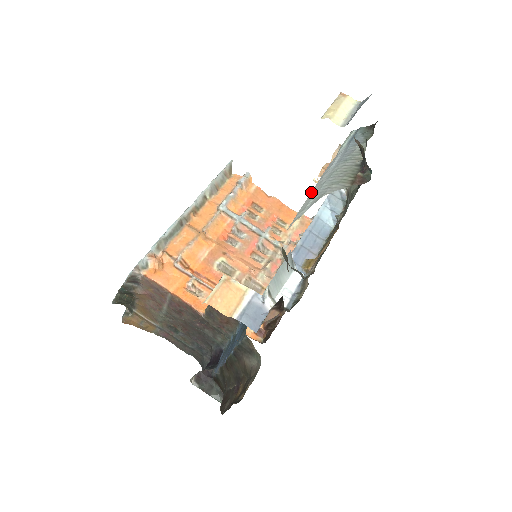
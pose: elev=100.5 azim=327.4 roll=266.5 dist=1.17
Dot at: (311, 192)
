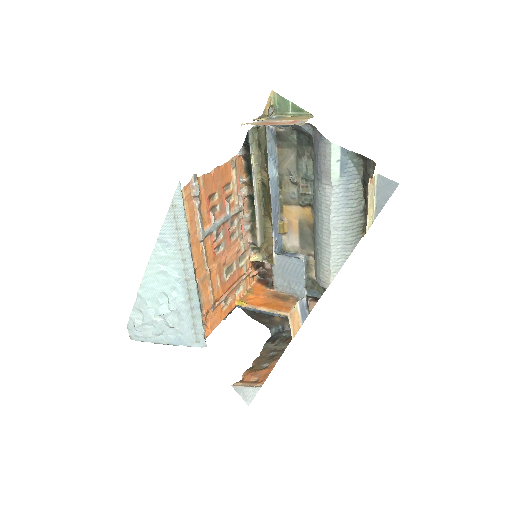
Dot at: (331, 242)
